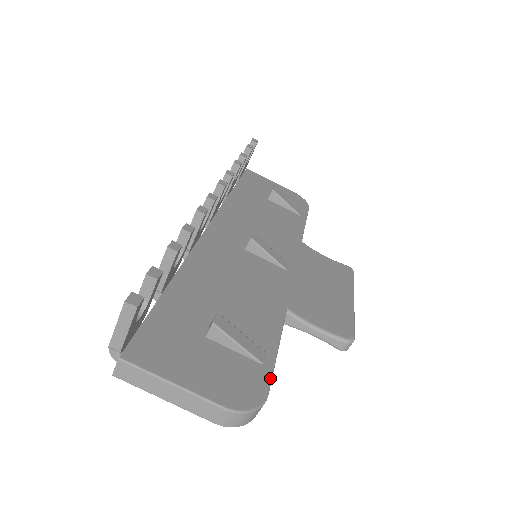
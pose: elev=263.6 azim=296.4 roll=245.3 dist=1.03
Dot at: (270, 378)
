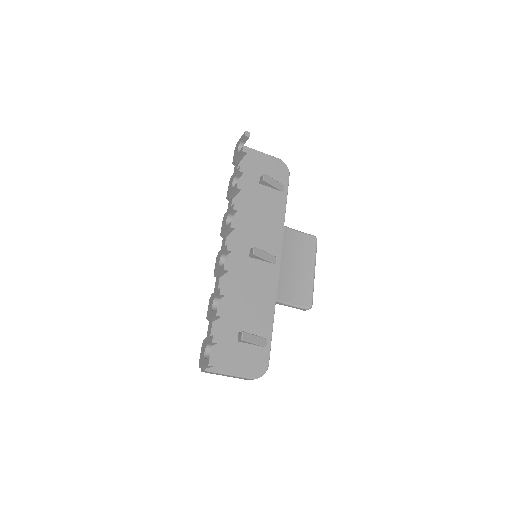
Dot at: (269, 354)
